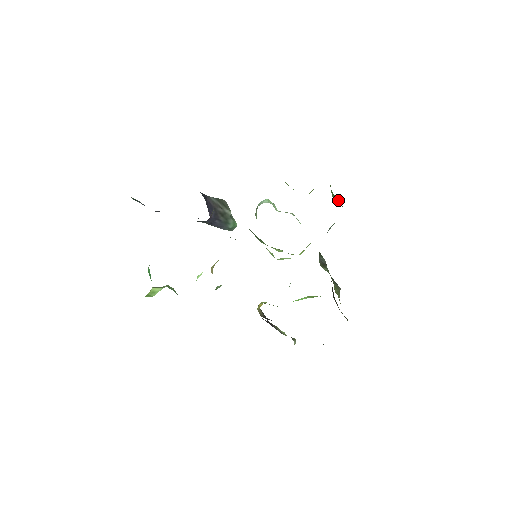
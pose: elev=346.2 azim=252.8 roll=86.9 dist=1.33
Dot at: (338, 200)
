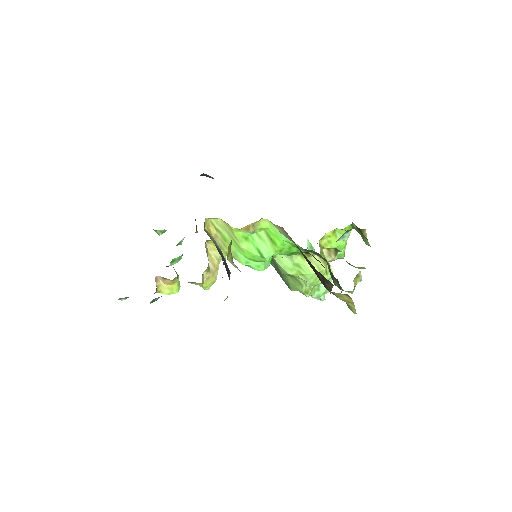
Dot at: (356, 228)
